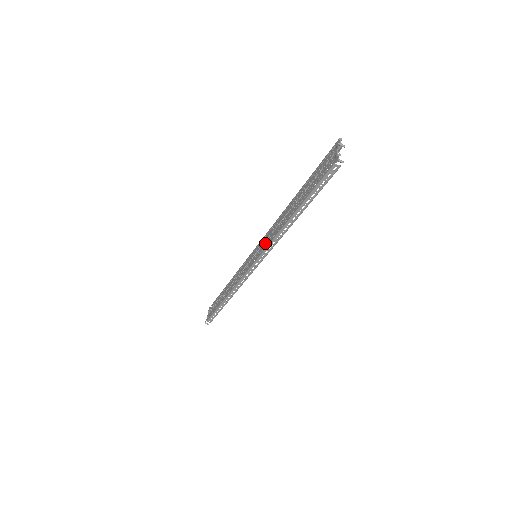
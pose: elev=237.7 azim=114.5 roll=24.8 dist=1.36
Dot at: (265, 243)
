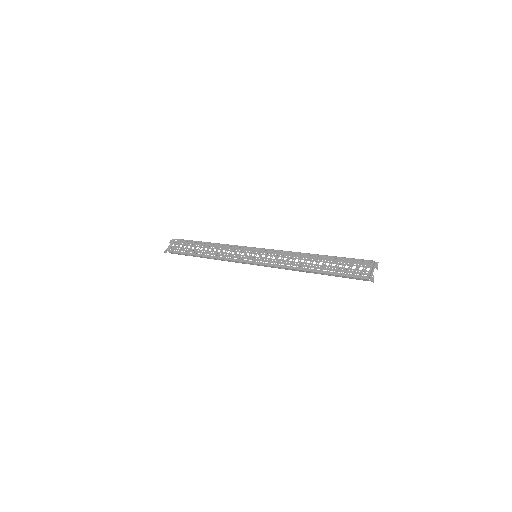
Dot at: (273, 260)
